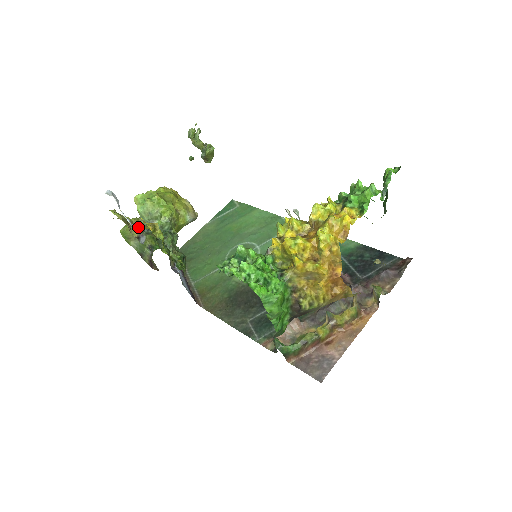
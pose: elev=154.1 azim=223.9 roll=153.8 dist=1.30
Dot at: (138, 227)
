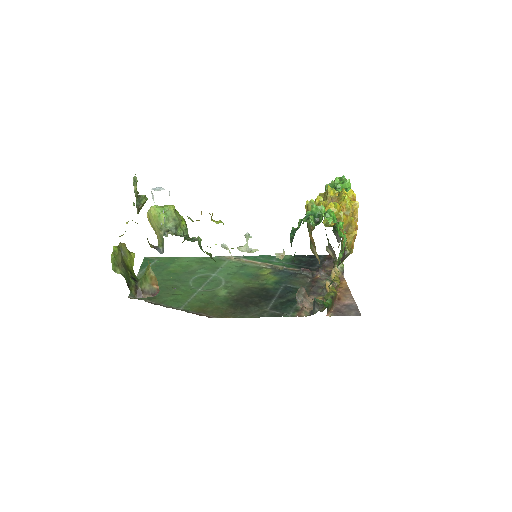
Dot at: (121, 255)
